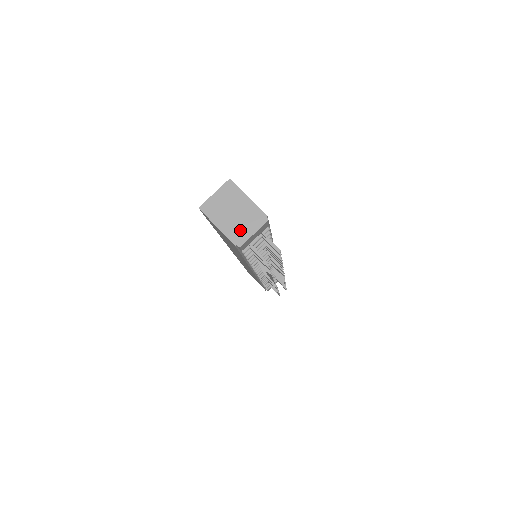
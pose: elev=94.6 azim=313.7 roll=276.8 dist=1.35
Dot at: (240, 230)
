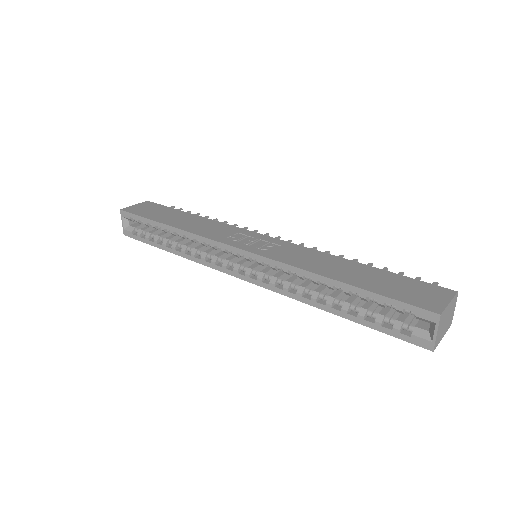
Dot at: (450, 319)
